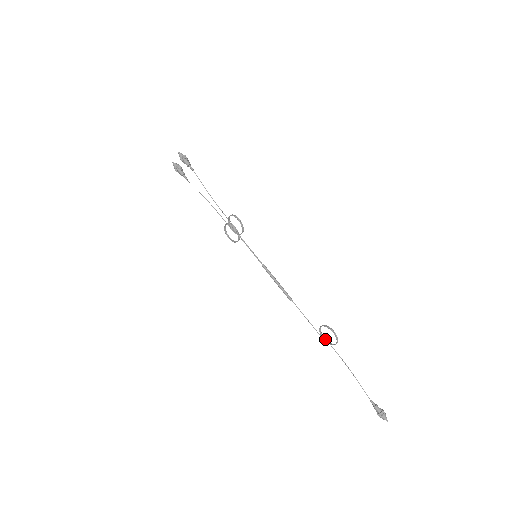
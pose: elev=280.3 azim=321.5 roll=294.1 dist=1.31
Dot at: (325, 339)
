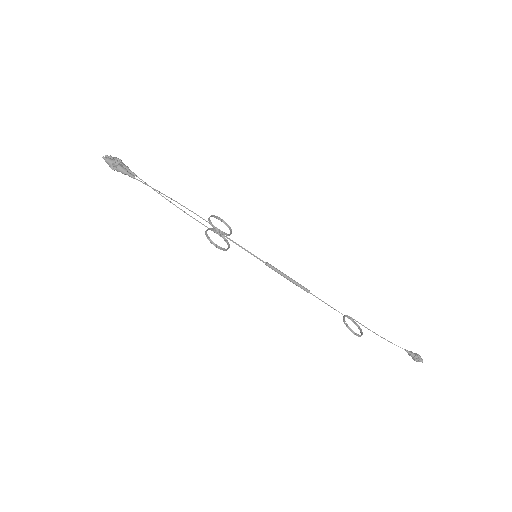
Dot at: (352, 319)
